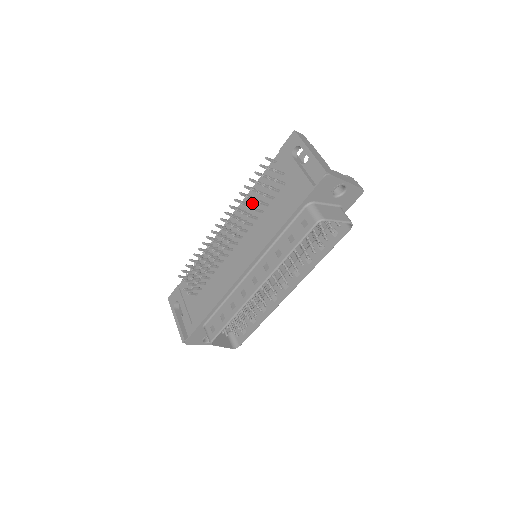
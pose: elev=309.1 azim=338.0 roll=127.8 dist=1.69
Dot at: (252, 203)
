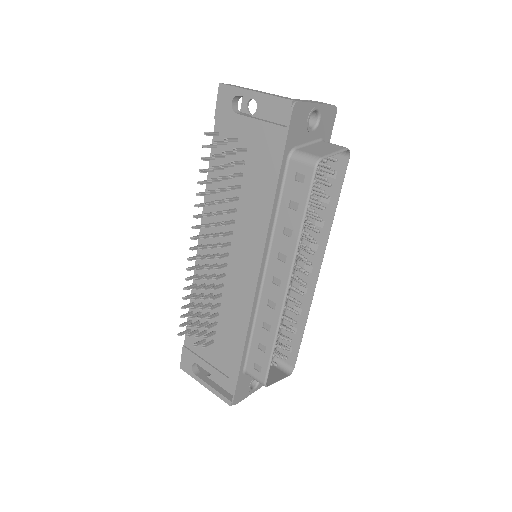
Dot at: (218, 198)
